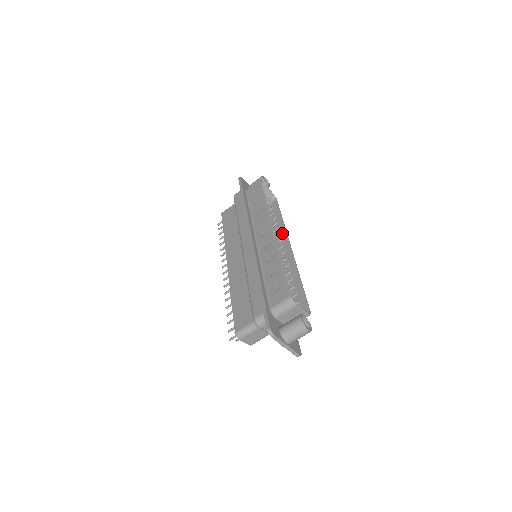
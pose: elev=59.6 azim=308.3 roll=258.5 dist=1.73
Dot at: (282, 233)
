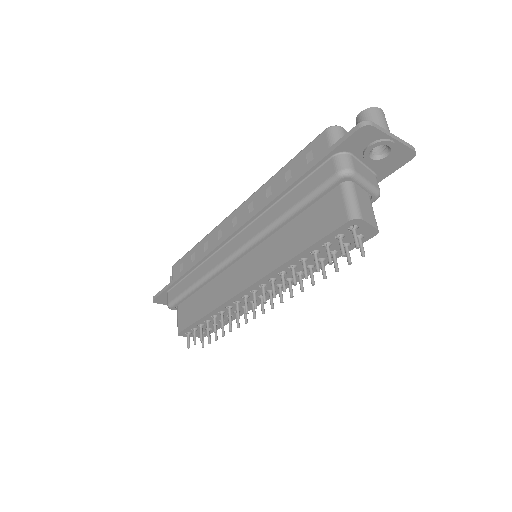
Dot at: occluded
